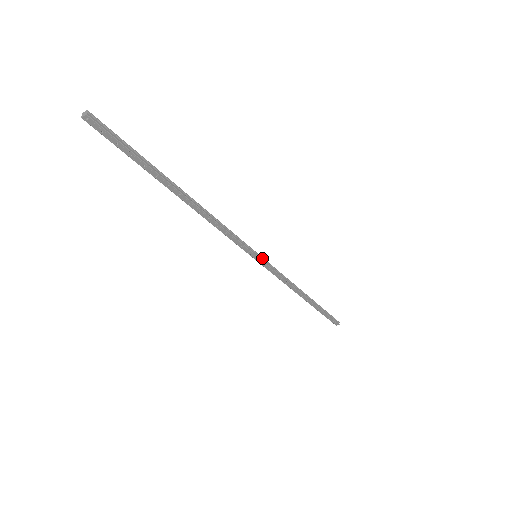
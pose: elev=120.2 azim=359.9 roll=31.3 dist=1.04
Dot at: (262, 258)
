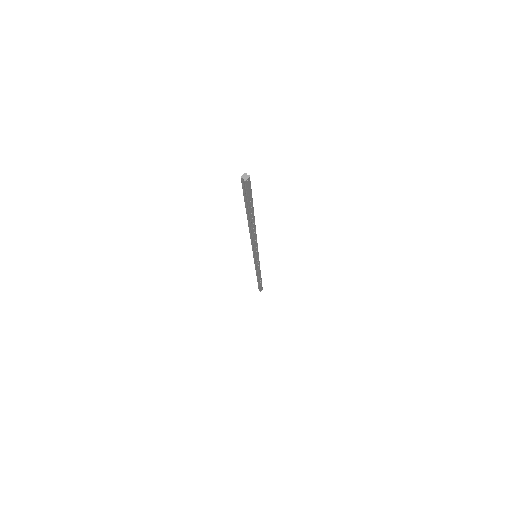
Dot at: occluded
